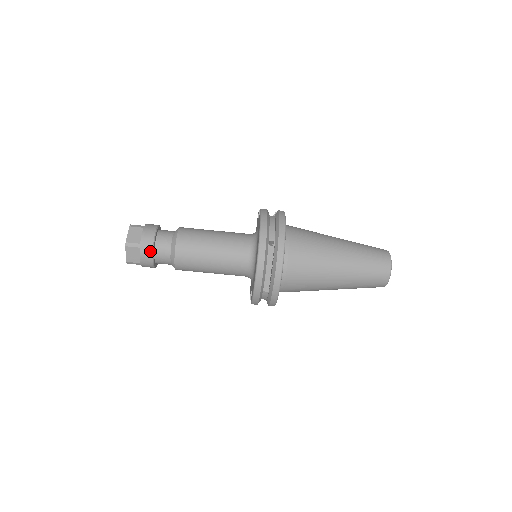
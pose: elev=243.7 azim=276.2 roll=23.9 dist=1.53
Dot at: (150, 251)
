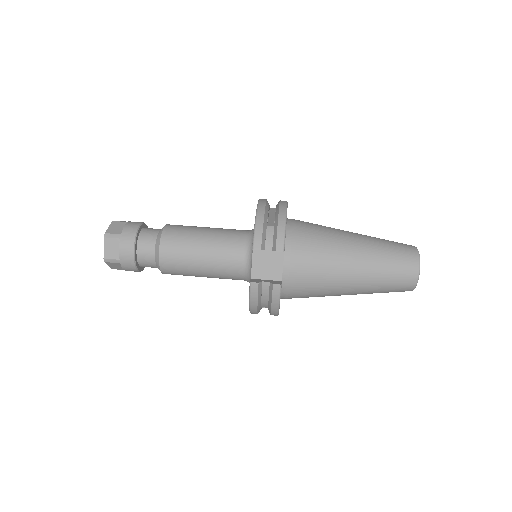
Dot at: (138, 223)
